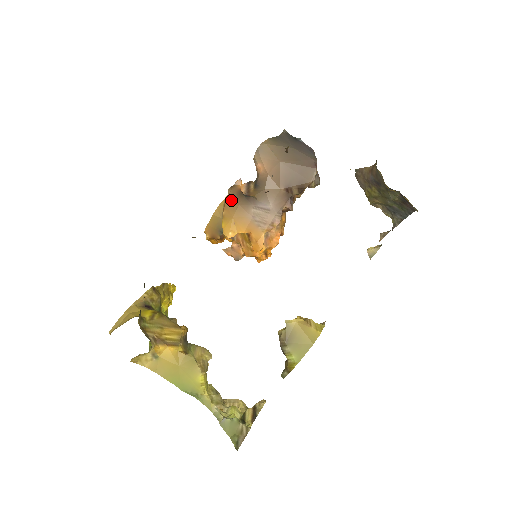
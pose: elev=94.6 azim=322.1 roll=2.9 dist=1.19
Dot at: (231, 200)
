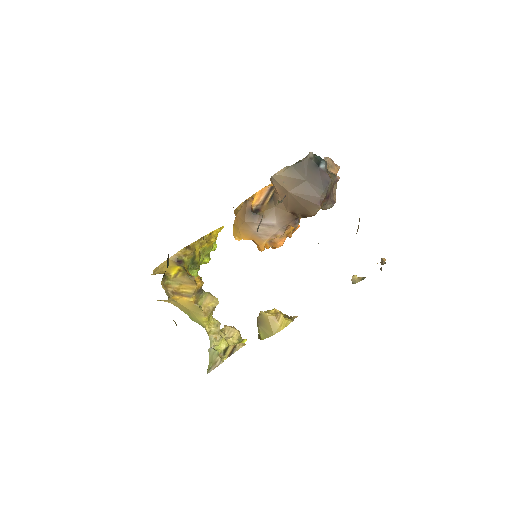
Dot at: (241, 214)
